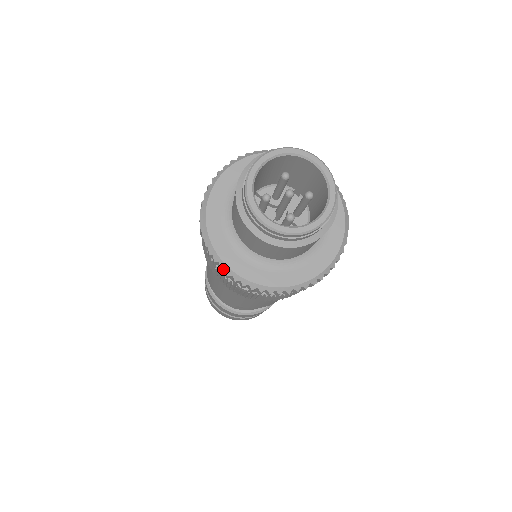
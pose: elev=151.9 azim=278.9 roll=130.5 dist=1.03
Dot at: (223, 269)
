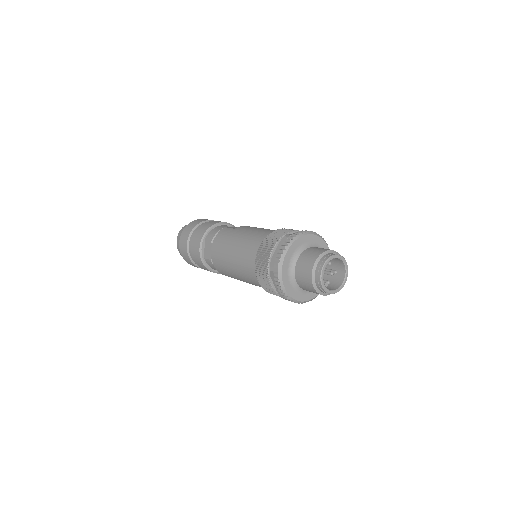
Dot at: (284, 293)
